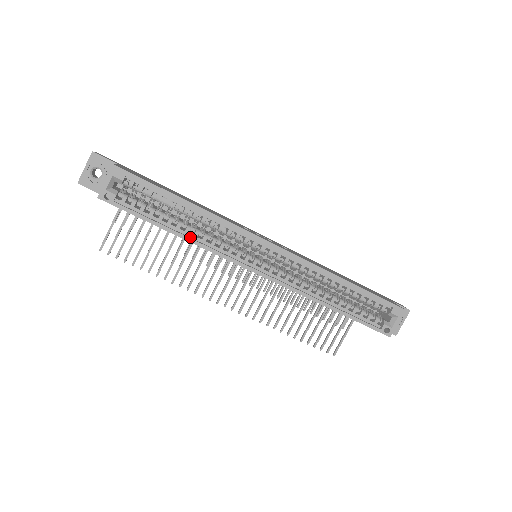
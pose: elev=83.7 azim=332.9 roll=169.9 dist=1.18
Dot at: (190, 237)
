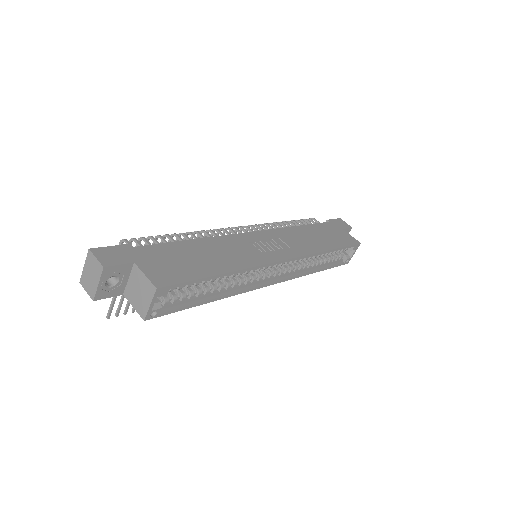
Dot at: (223, 293)
